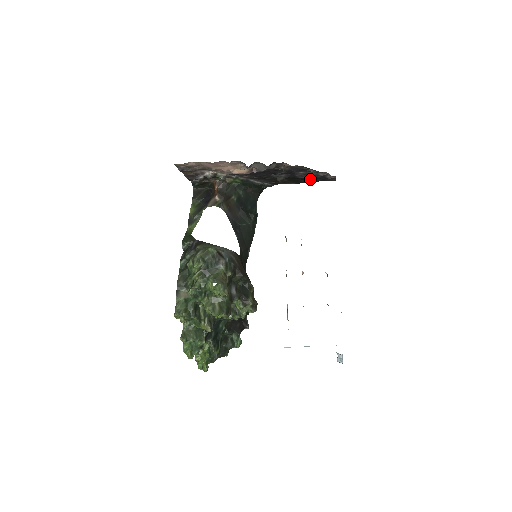
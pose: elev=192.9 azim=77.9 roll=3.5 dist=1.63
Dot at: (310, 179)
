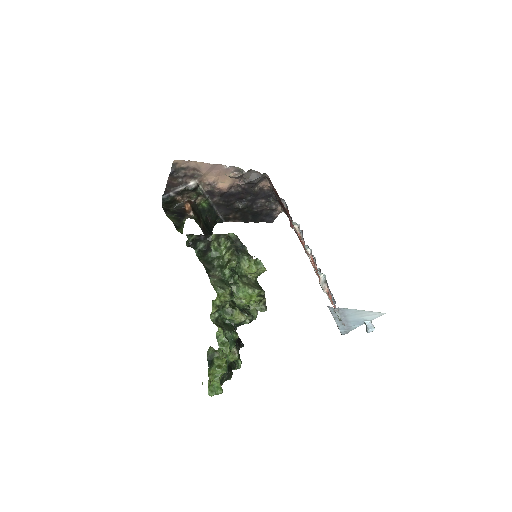
Dot at: (257, 216)
